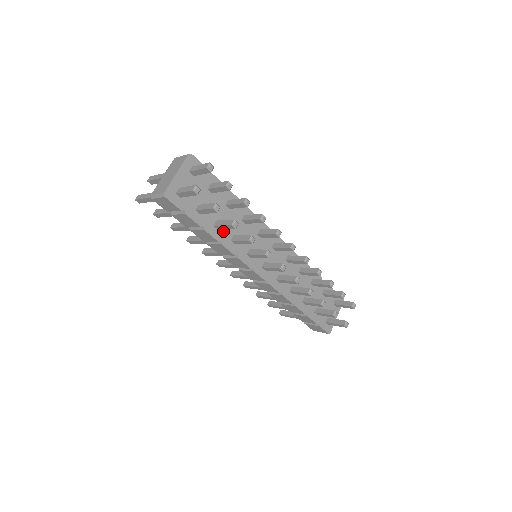
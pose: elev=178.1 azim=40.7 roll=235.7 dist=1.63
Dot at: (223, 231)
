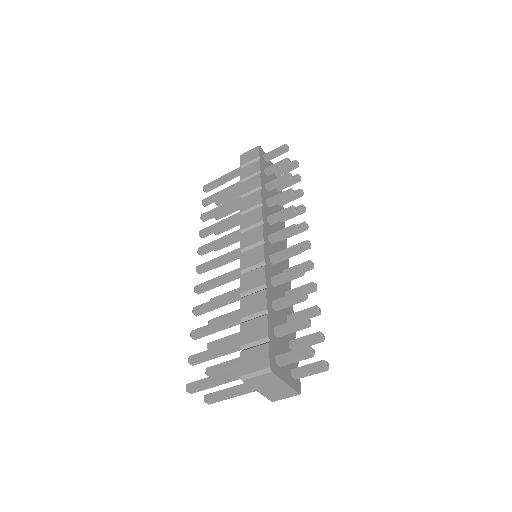
Dot at: (267, 193)
